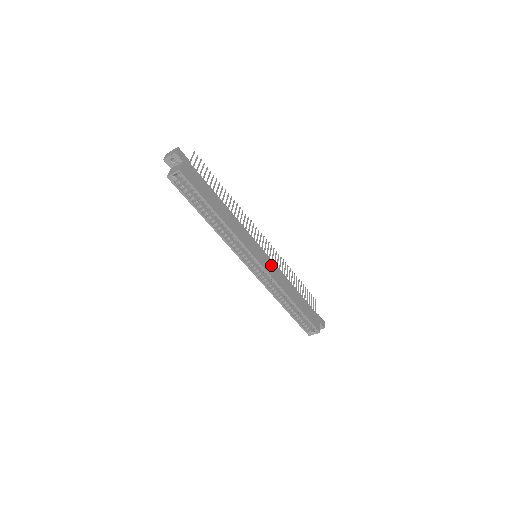
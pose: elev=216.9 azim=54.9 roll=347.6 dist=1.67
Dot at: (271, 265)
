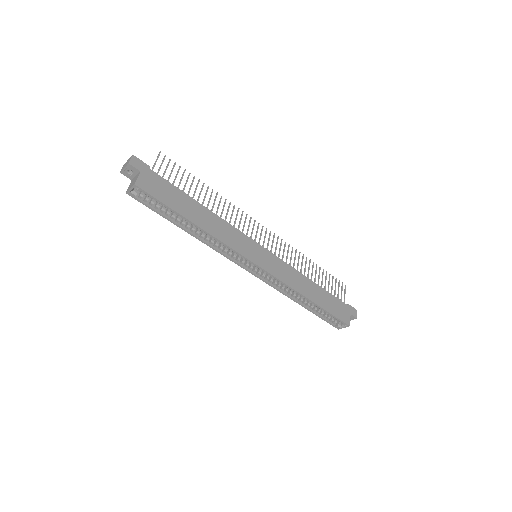
Dot at: (276, 263)
